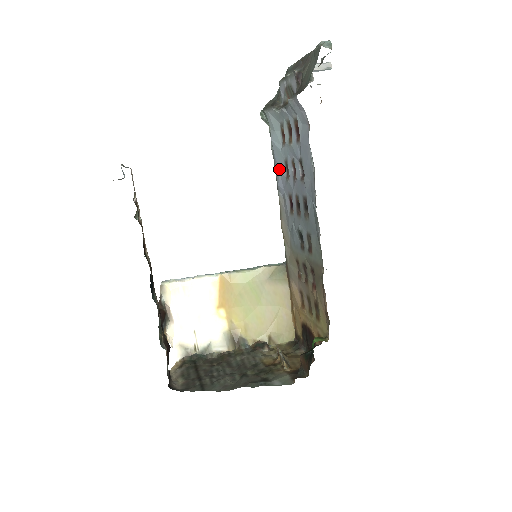
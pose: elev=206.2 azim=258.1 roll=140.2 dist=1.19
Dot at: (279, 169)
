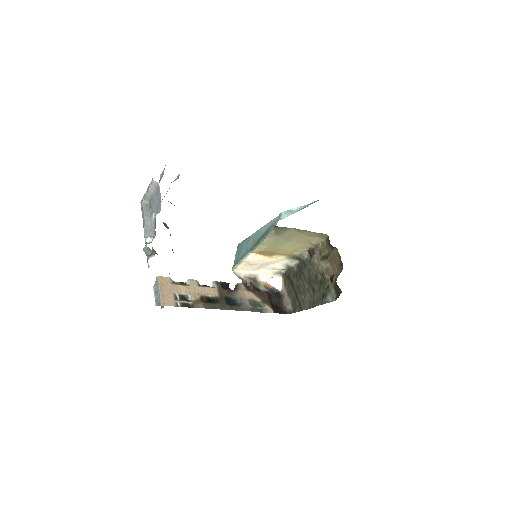
Dot at: occluded
